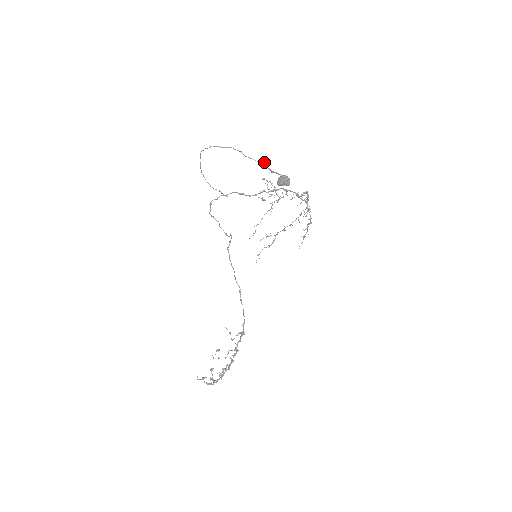
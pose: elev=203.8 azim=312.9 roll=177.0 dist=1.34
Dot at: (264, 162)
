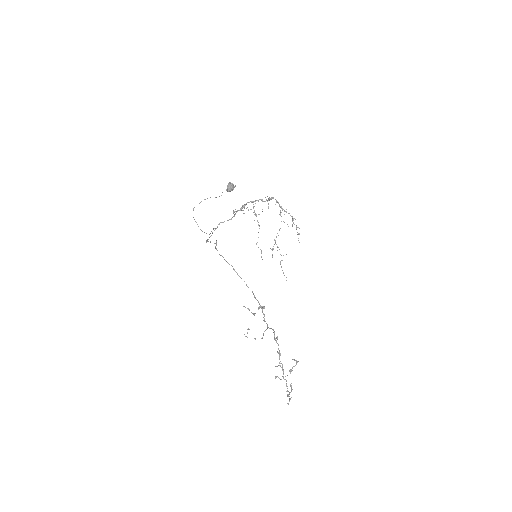
Dot at: occluded
